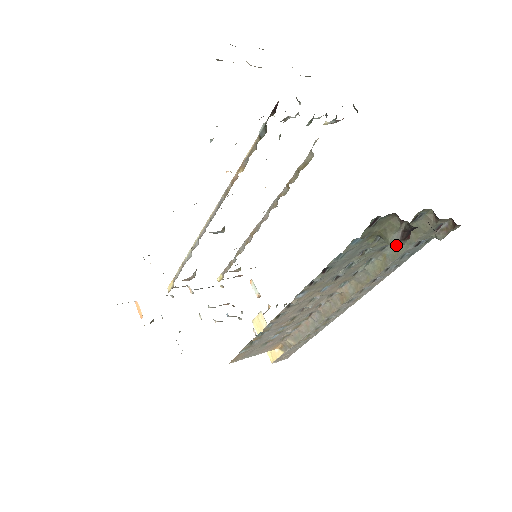
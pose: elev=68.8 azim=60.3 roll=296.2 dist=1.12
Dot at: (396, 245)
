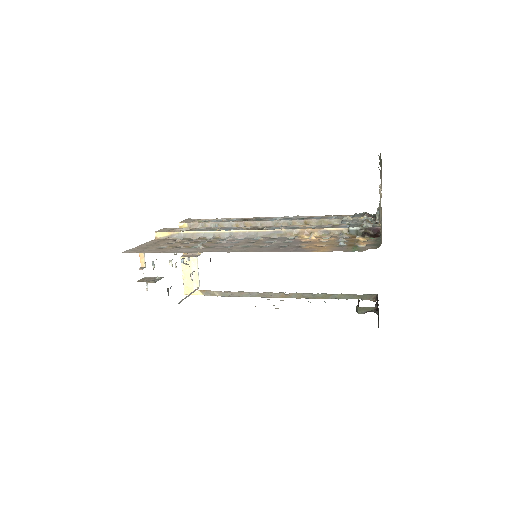
Dot at: (359, 313)
